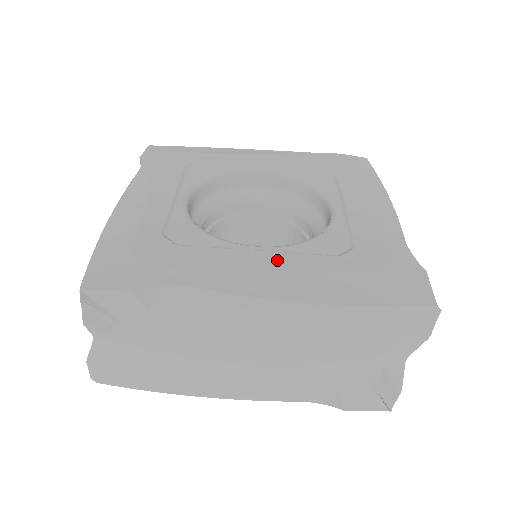
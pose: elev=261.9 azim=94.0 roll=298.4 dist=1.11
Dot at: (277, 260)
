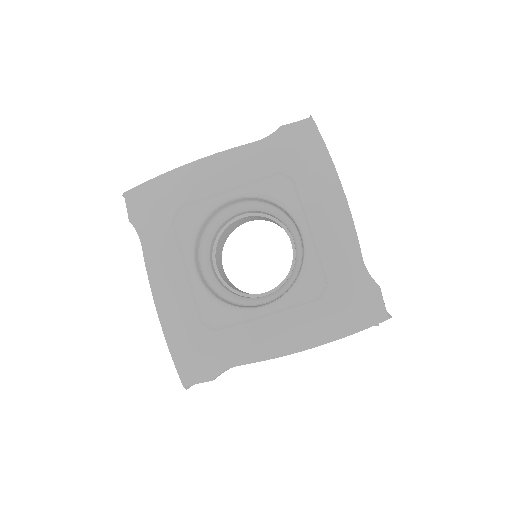
Dot at: (282, 321)
